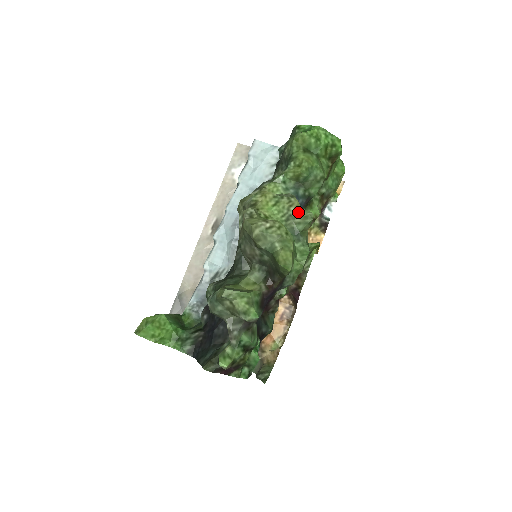
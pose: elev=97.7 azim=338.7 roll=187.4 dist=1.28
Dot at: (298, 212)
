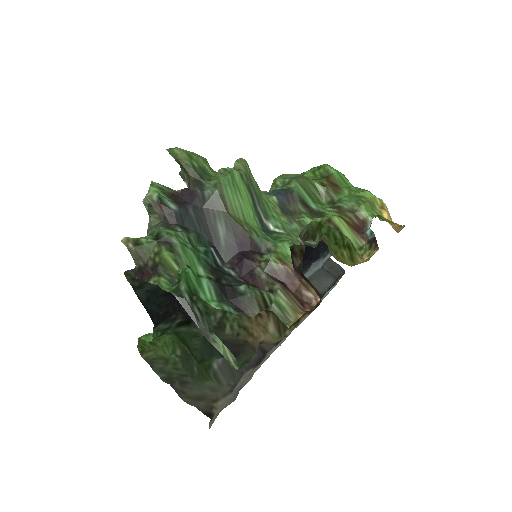
Dot at: occluded
